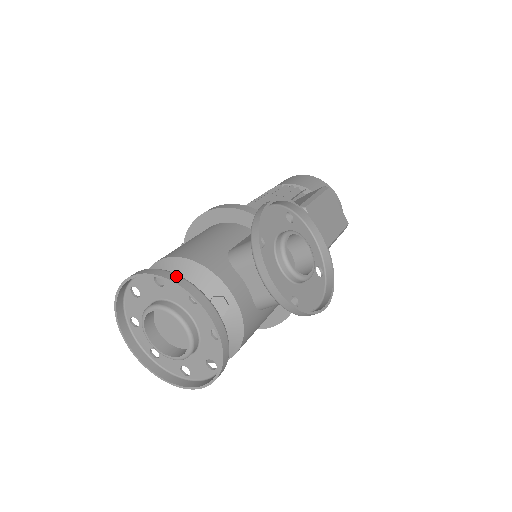
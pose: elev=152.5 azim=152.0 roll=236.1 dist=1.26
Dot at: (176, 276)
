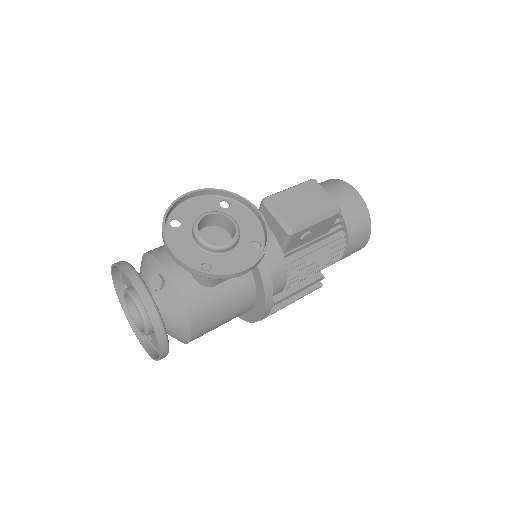
Dot at: (122, 262)
